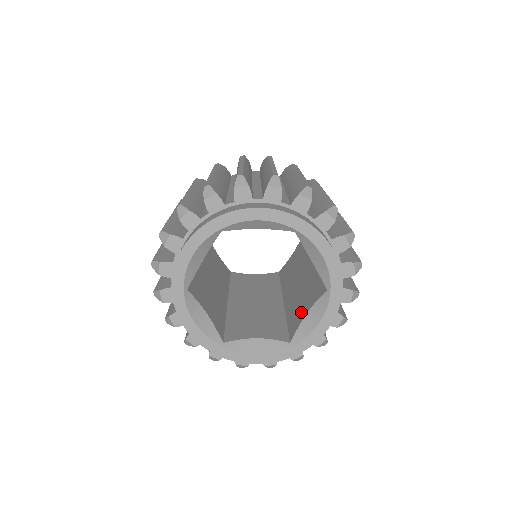
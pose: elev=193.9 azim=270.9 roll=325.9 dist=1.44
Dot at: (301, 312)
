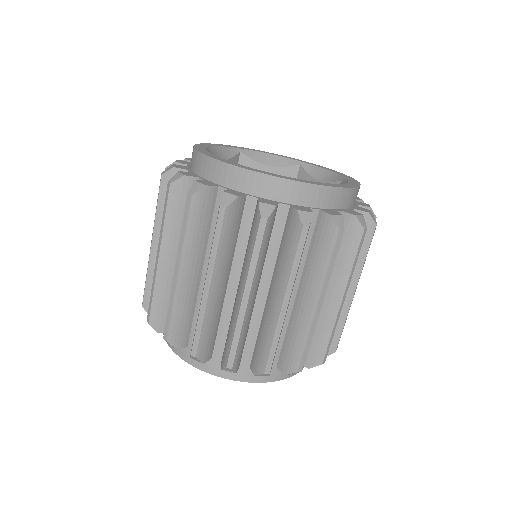
Dot at: occluded
